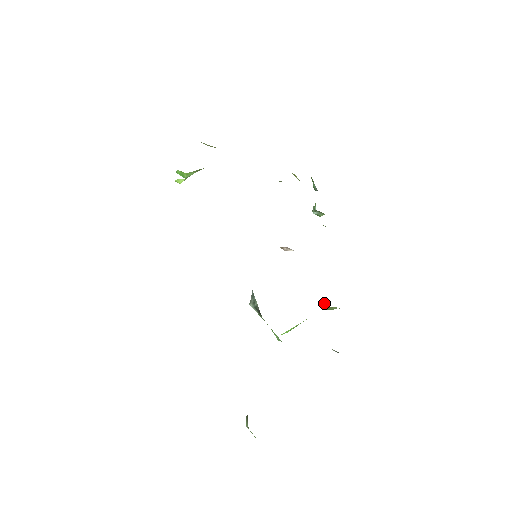
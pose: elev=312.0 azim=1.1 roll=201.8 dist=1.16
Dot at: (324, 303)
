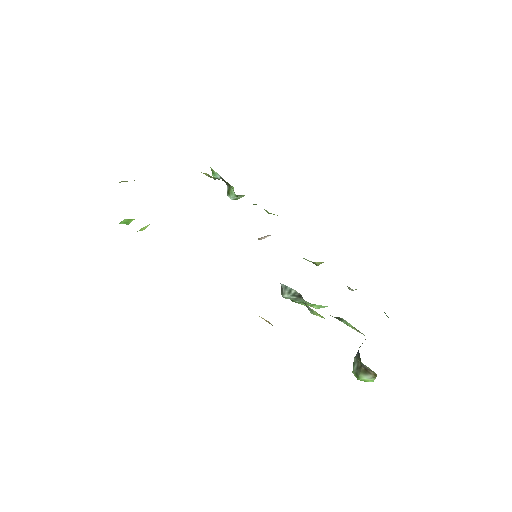
Dot at: (317, 262)
